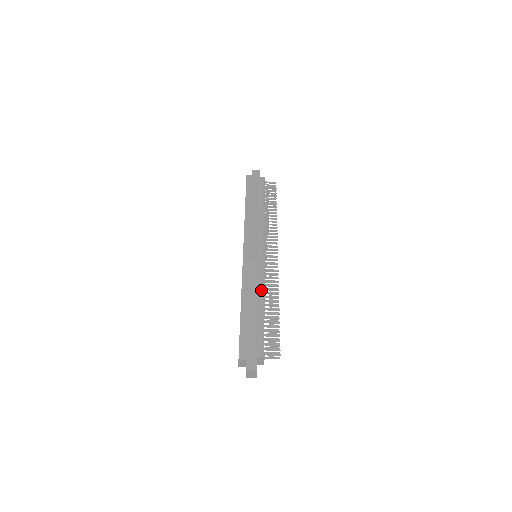
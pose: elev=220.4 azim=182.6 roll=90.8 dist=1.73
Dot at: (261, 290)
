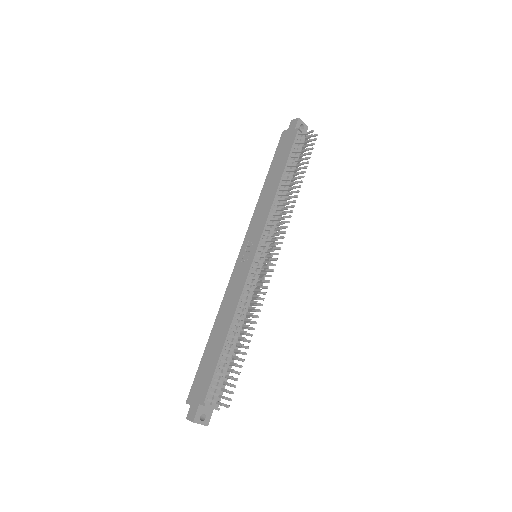
Dot at: (234, 310)
